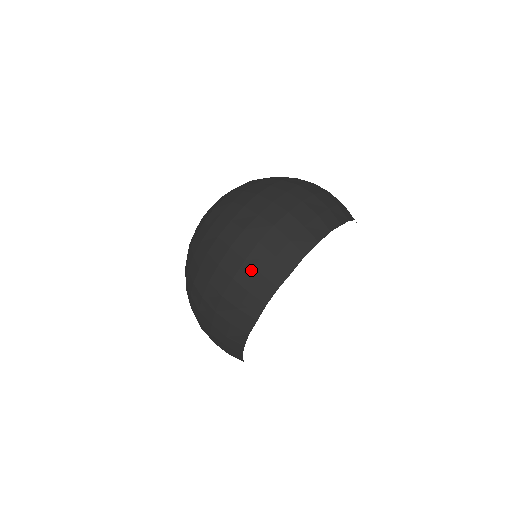
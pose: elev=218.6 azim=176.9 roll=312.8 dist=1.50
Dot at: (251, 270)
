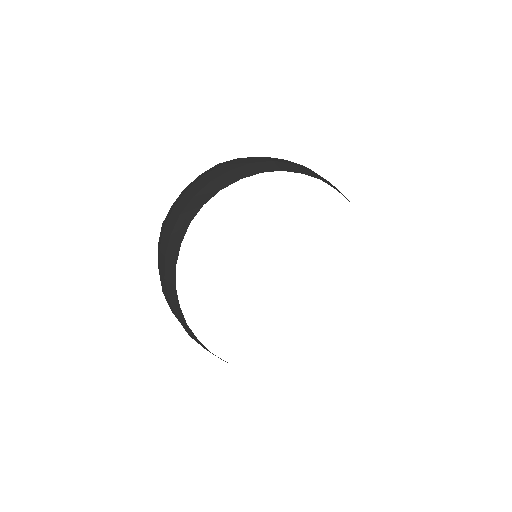
Dot at: (162, 257)
